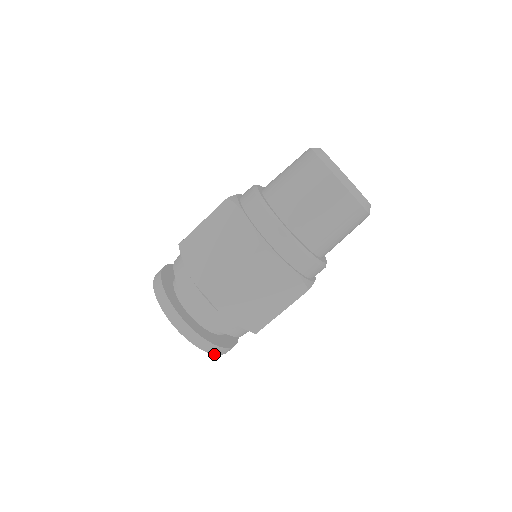
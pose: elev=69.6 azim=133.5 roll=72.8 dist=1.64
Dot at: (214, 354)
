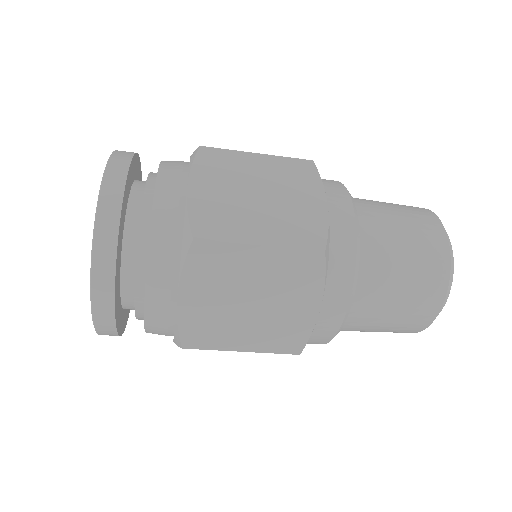
Dot at: (94, 322)
